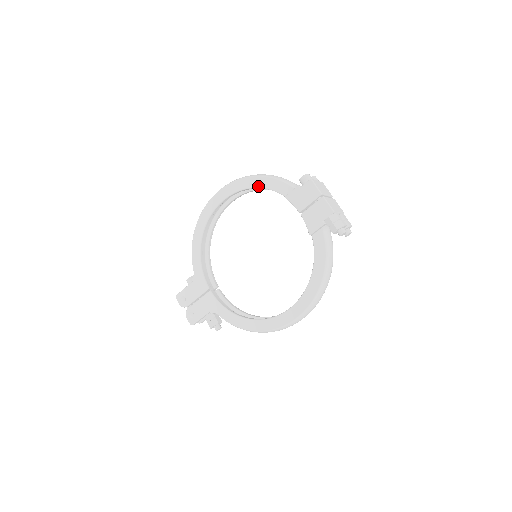
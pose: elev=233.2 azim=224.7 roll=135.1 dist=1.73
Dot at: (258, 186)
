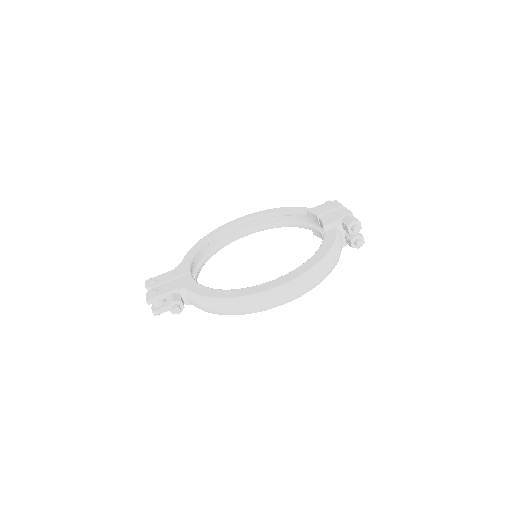
Dot at: (283, 211)
